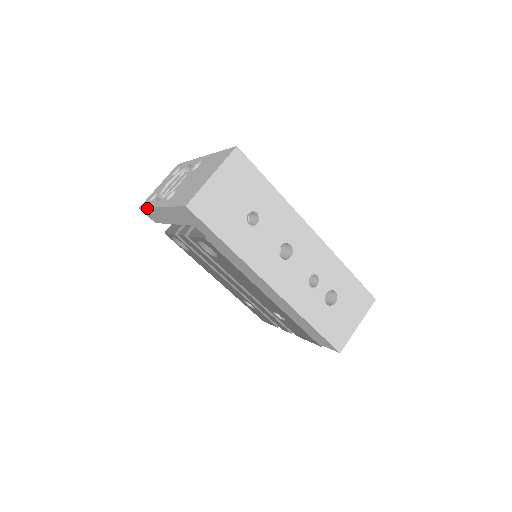
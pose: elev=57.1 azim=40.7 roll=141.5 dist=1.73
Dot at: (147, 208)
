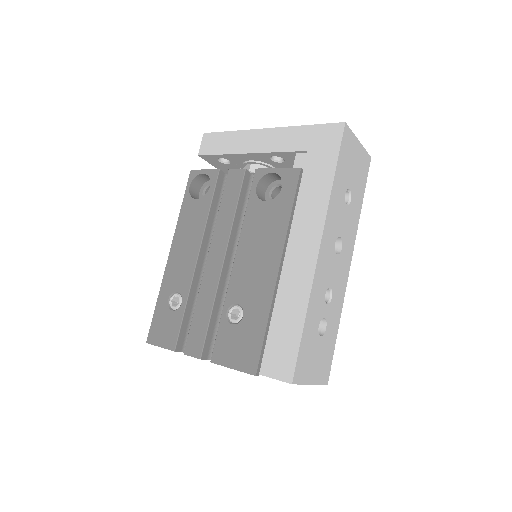
Dot at: (230, 131)
